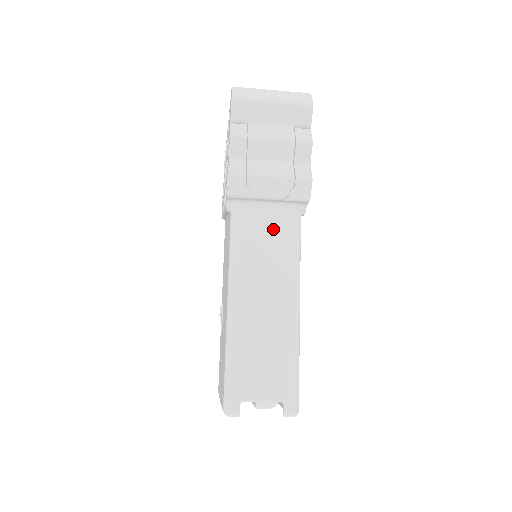
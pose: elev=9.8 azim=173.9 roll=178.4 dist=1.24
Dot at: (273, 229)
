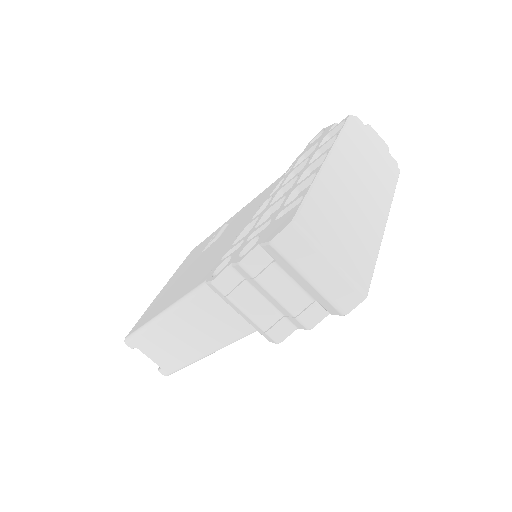
Dot at: (233, 316)
